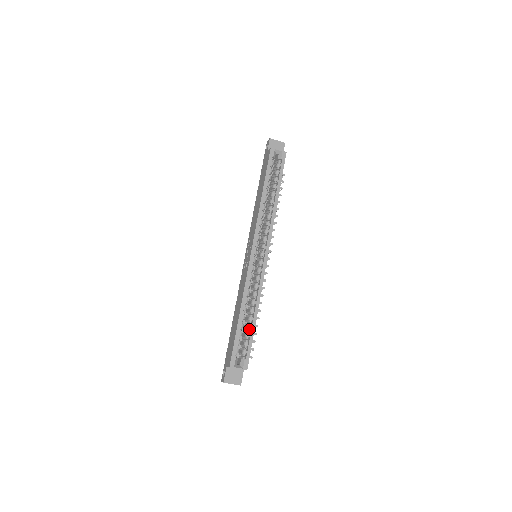
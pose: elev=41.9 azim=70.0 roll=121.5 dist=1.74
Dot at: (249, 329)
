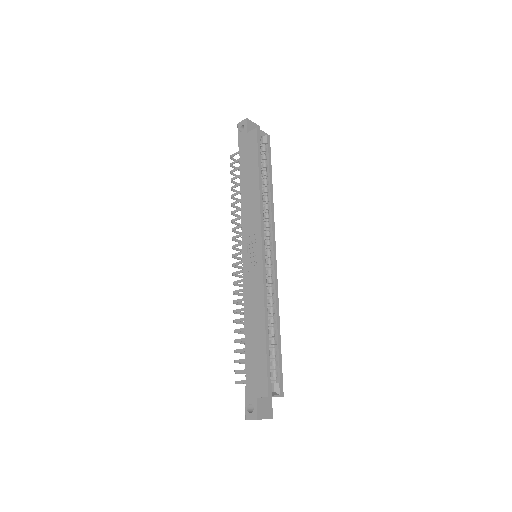
Dot at: (274, 345)
